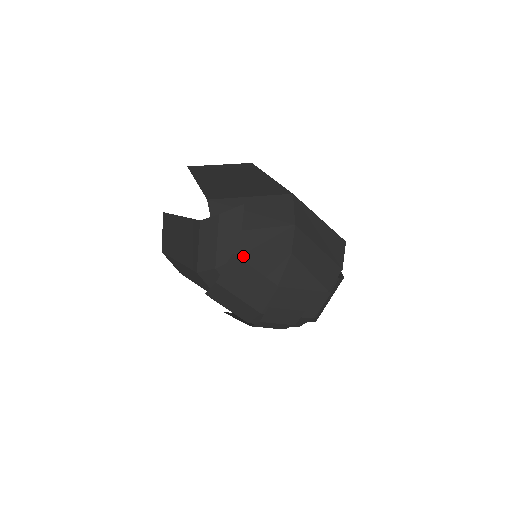
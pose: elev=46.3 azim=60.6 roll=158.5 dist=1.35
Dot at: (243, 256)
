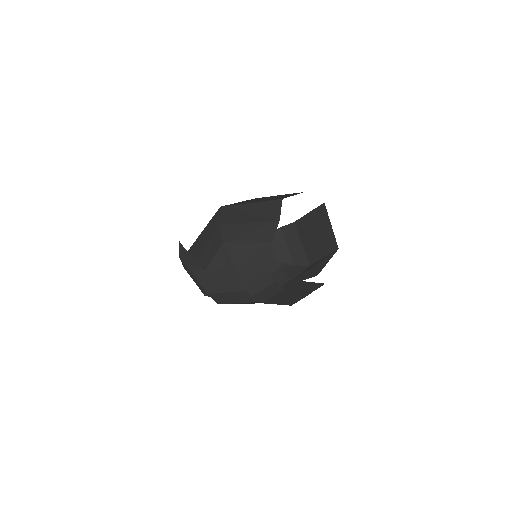
Dot at: (204, 268)
